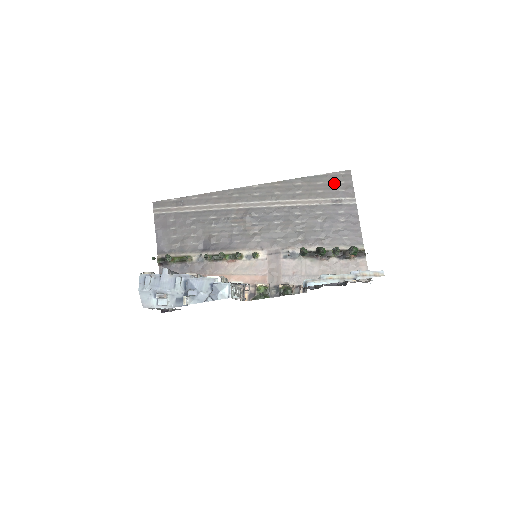
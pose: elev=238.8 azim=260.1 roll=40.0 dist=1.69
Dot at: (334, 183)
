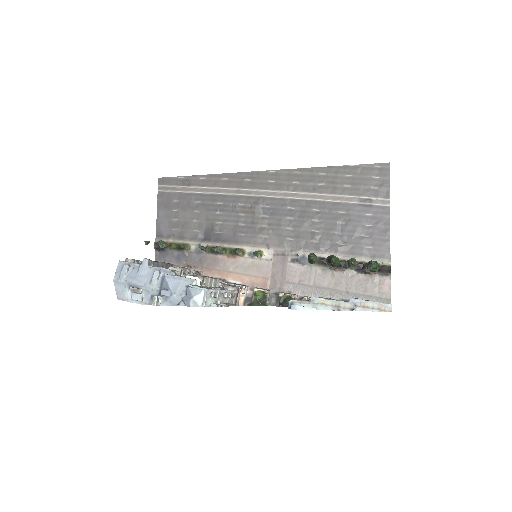
Dot at: (366, 177)
